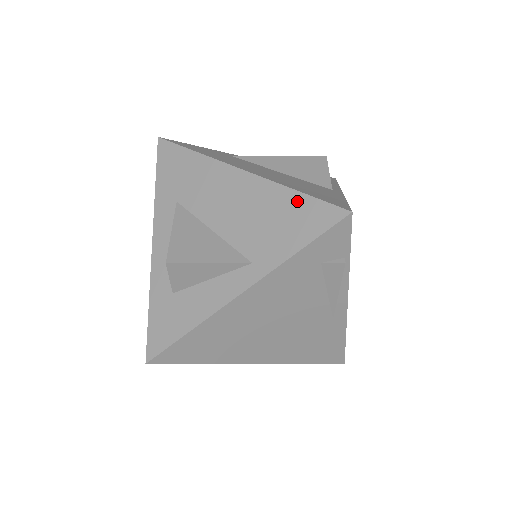
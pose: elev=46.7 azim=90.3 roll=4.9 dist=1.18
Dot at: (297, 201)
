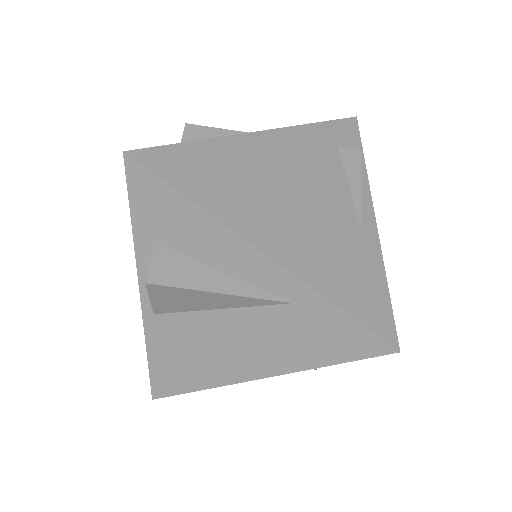
Dot at: occluded
